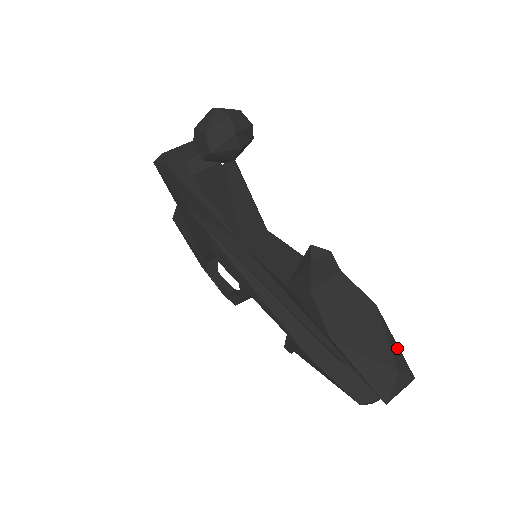
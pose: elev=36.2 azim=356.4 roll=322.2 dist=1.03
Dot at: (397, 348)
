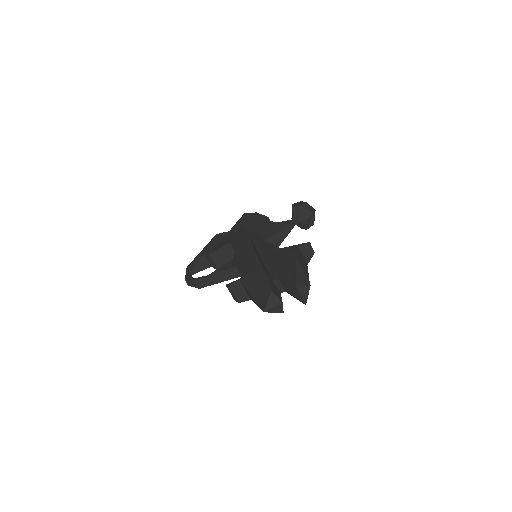
Dot at: occluded
